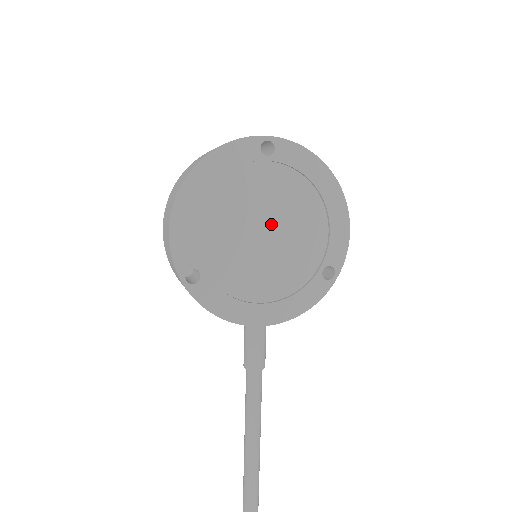
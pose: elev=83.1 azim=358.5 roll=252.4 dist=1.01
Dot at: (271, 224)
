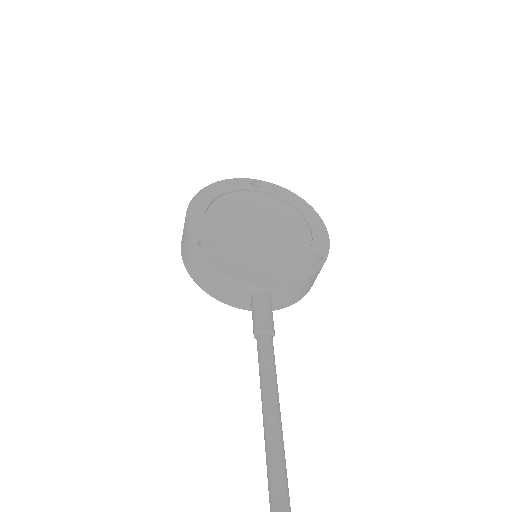
Dot at: (264, 224)
